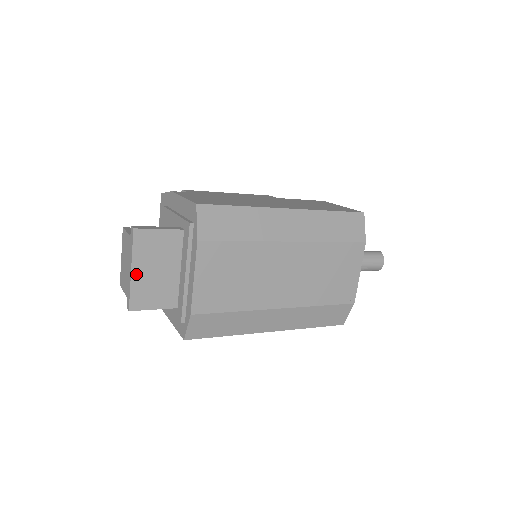
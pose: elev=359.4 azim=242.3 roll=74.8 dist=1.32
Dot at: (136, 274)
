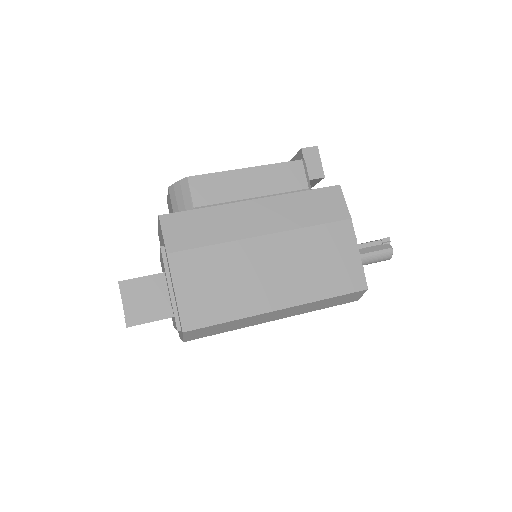
Dot at: occluded
